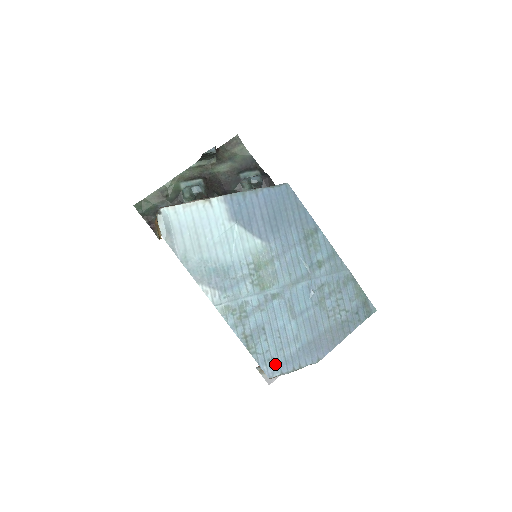
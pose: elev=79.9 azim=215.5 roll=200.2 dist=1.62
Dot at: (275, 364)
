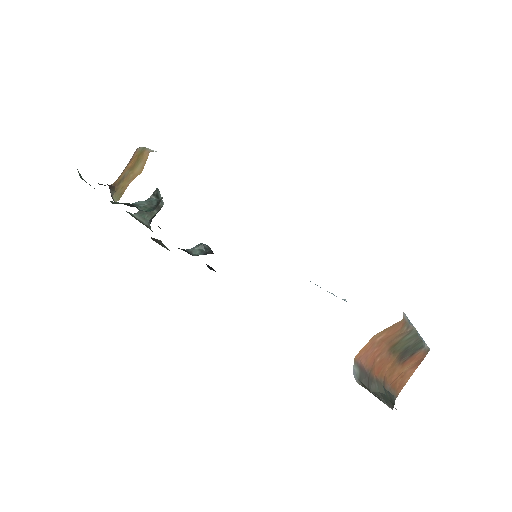
Dot at: occluded
